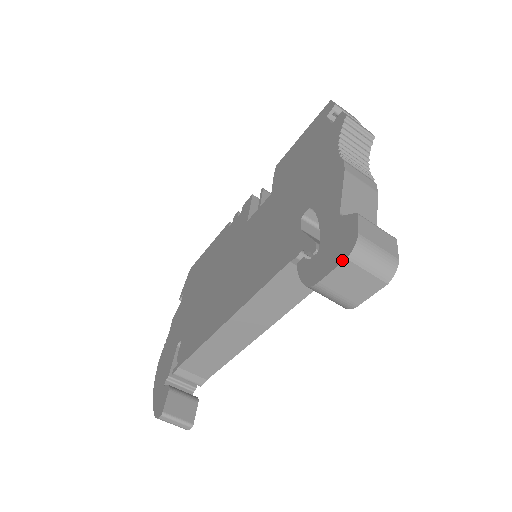
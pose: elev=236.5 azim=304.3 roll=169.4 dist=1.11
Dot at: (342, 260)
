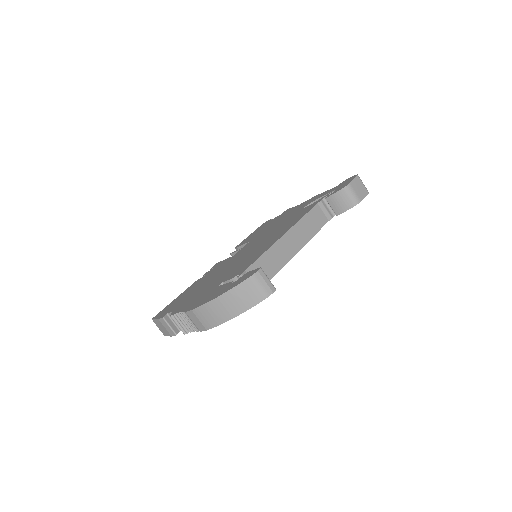
Dot at: (356, 176)
